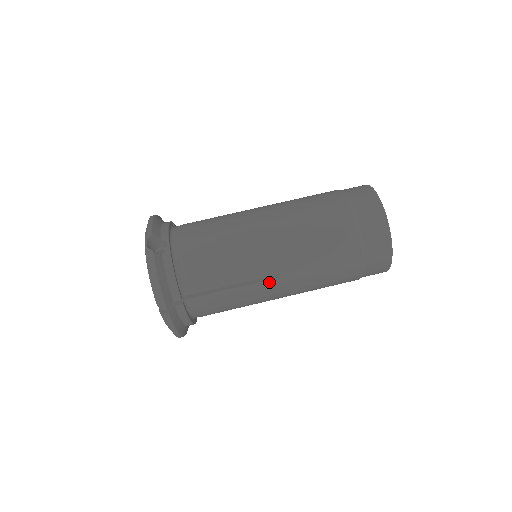
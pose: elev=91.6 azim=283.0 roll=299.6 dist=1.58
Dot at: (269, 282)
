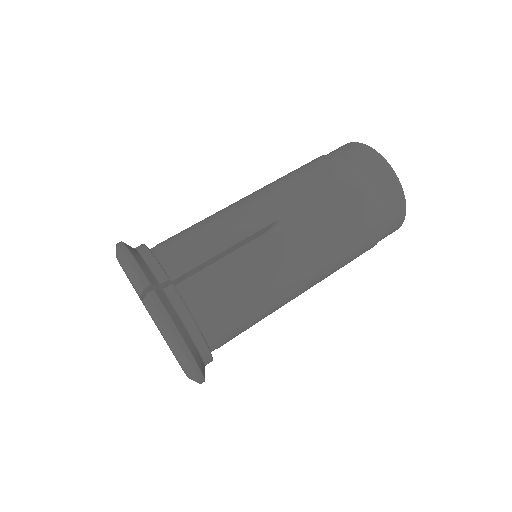
Dot at: (271, 233)
